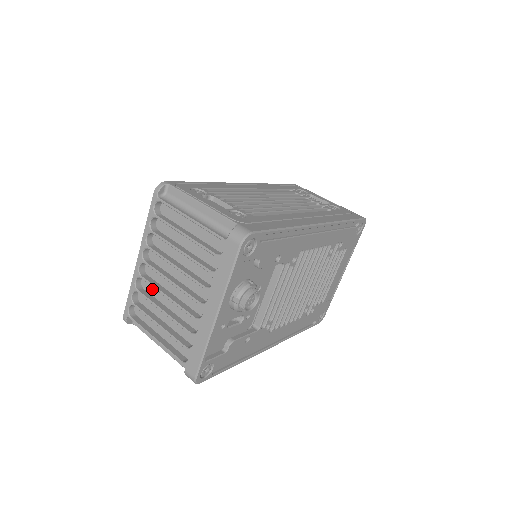
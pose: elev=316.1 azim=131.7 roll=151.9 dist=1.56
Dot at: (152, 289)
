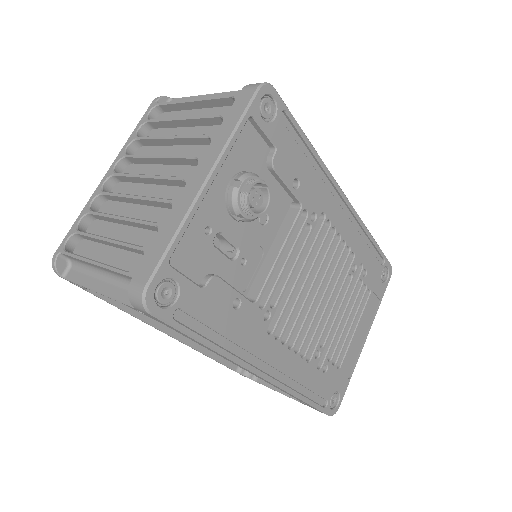
Dot at: (112, 210)
